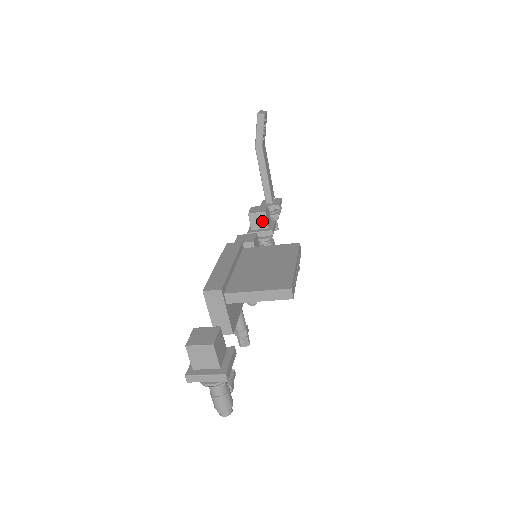
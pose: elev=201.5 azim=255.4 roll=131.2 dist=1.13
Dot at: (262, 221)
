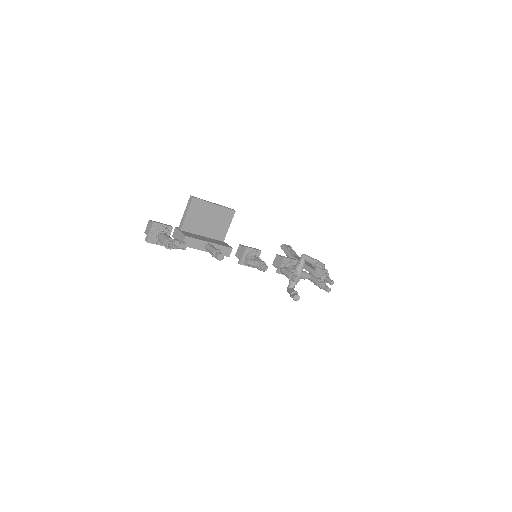
Dot at: (279, 260)
